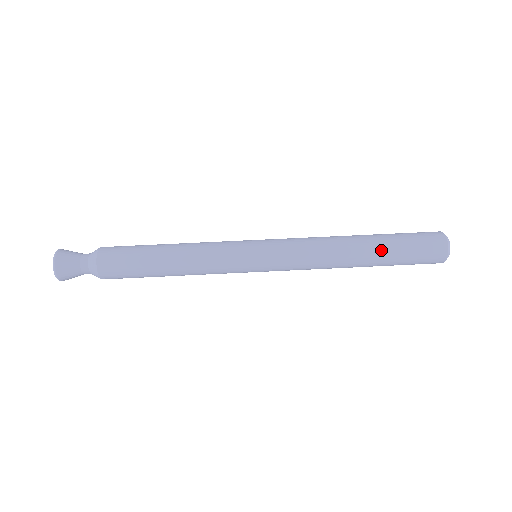
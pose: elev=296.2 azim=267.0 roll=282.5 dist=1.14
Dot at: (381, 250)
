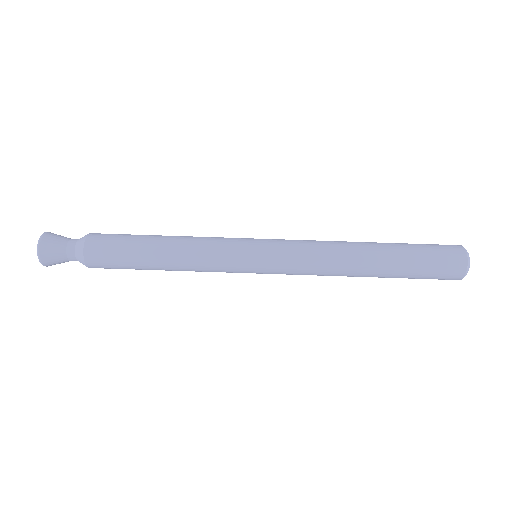
Dot at: (390, 275)
